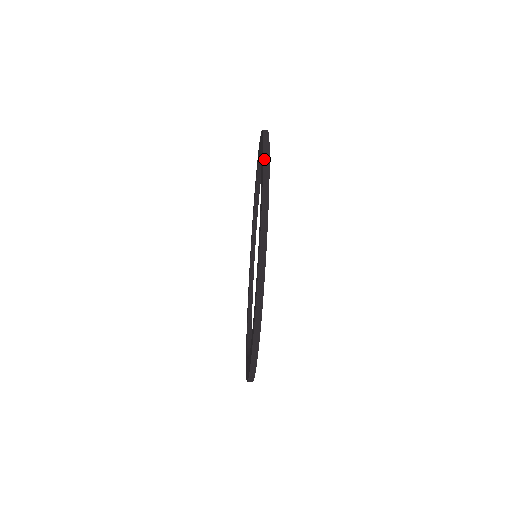
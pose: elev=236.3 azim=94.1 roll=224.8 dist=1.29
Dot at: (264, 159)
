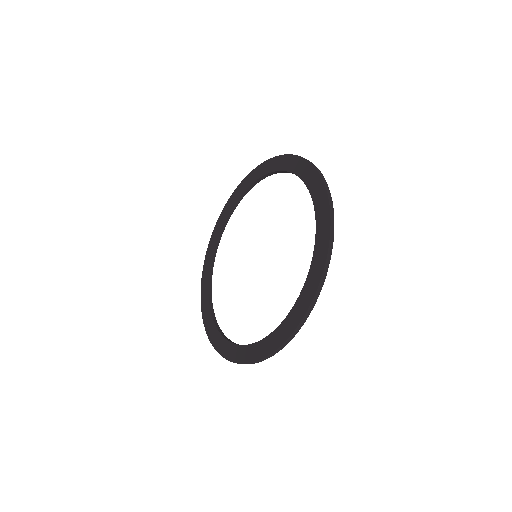
Dot at: (331, 216)
